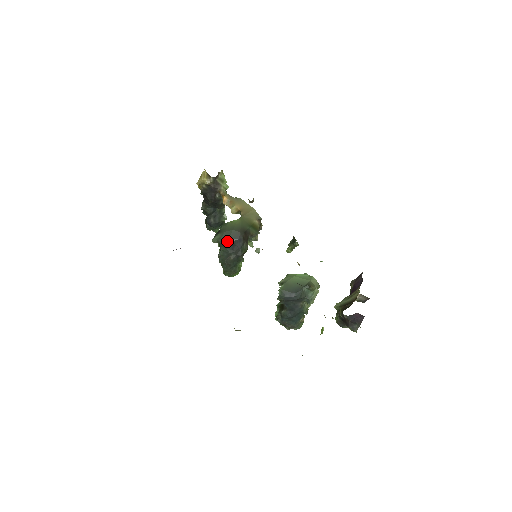
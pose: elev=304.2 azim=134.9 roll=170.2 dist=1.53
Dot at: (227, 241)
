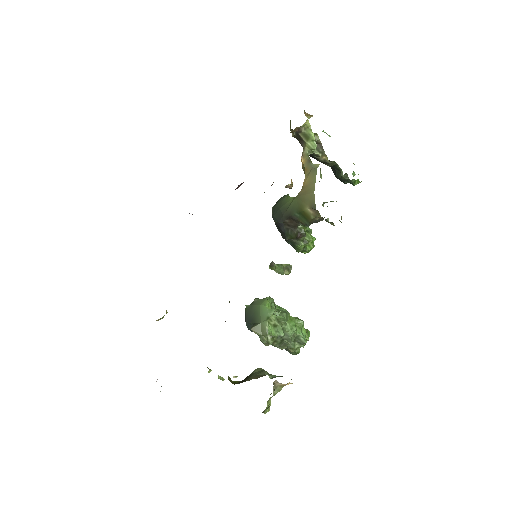
Dot at: (273, 218)
